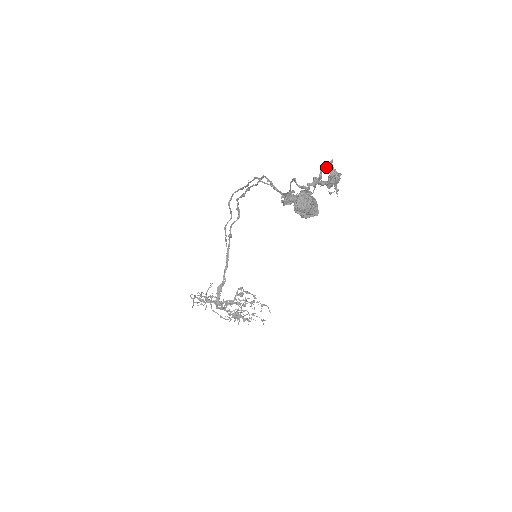
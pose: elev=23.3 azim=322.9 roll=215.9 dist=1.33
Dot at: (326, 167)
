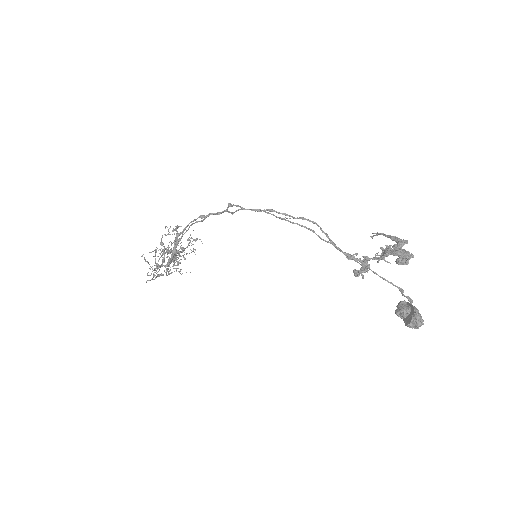
Dot at: (401, 247)
